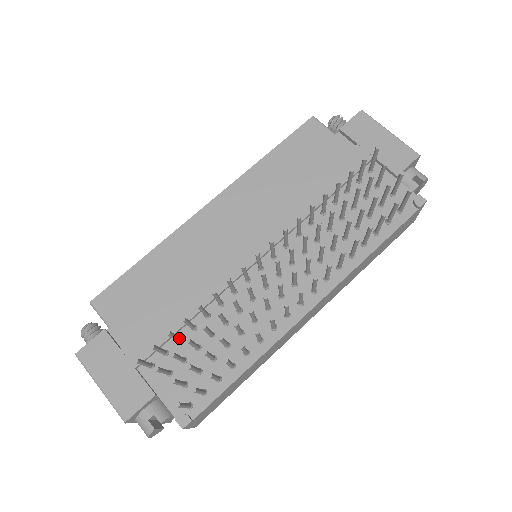
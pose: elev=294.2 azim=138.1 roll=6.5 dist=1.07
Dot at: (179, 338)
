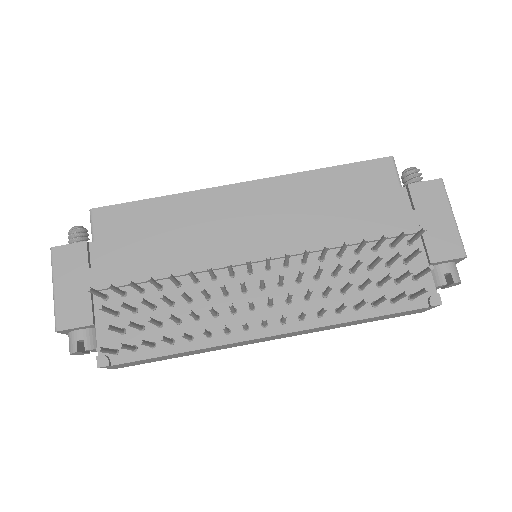
Dot at: (141, 289)
